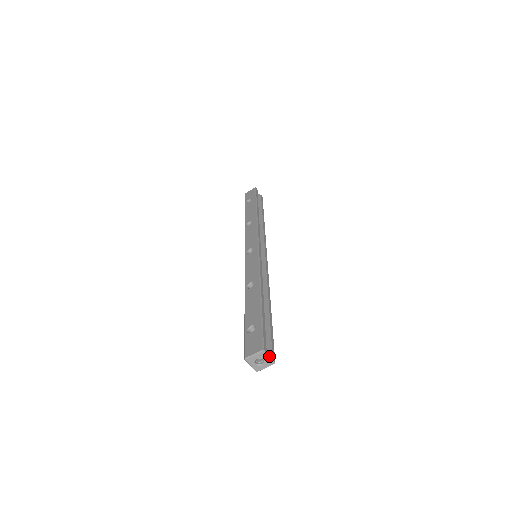
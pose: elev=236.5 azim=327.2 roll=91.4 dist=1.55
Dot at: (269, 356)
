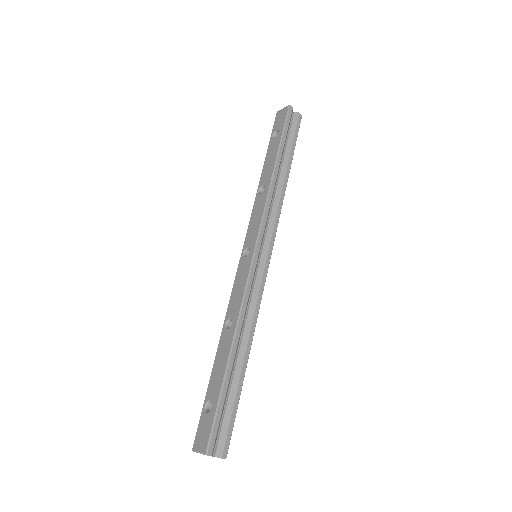
Dot at: (219, 451)
